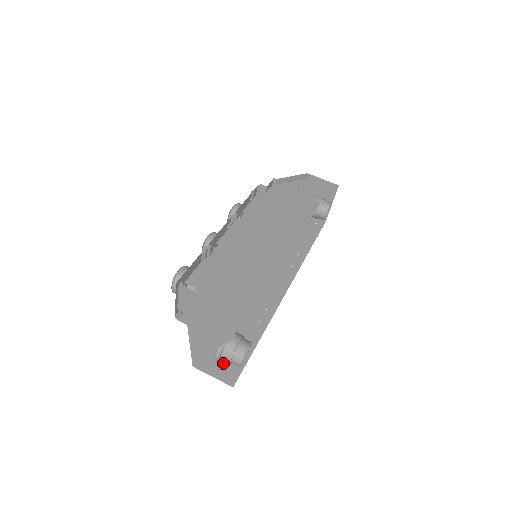
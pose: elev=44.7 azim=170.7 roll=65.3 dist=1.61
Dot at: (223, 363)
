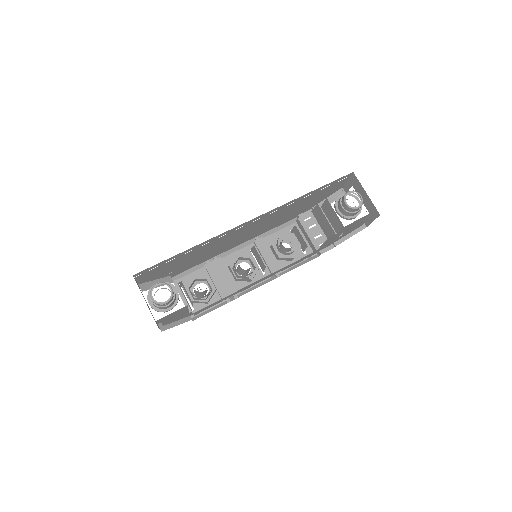
Dot at: occluded
